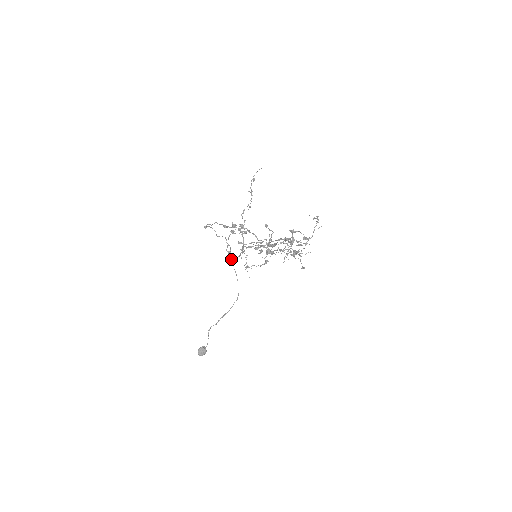
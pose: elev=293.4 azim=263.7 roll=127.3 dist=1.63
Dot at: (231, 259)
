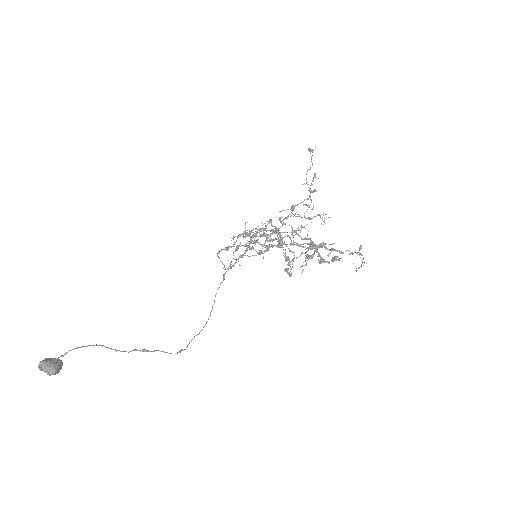
Dot at: occluded
